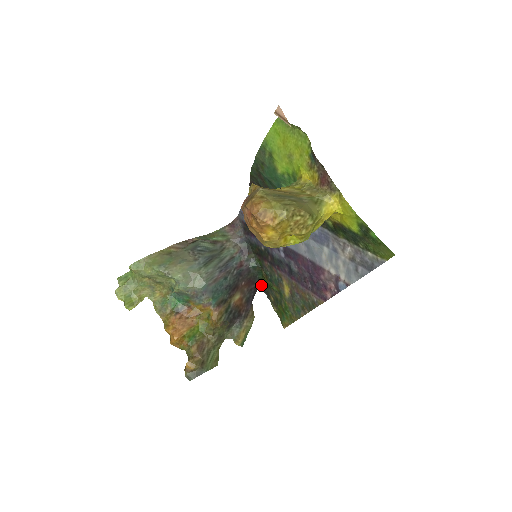
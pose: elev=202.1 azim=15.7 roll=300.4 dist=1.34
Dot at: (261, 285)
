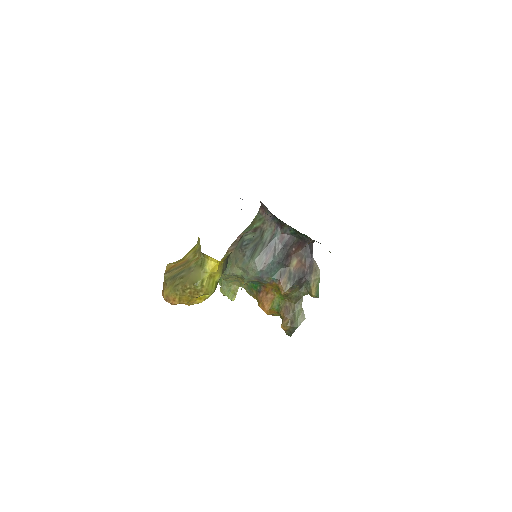
Dot at: (312, 240)
